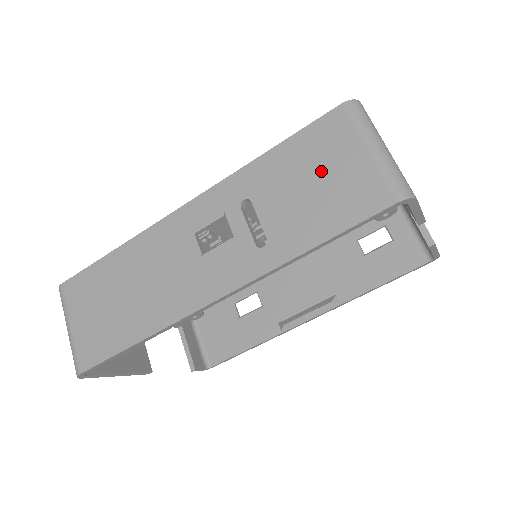
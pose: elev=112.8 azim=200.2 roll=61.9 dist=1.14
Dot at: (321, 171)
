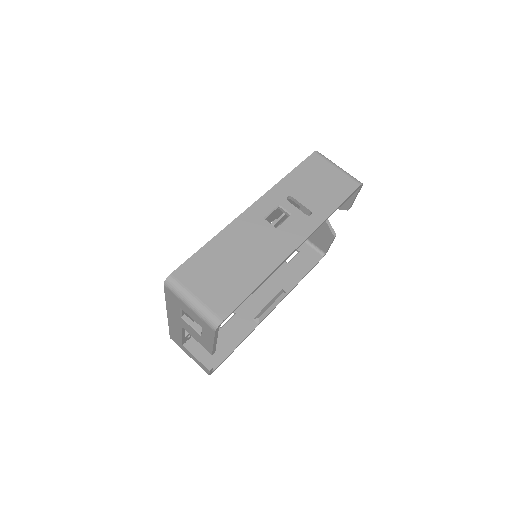
Dot at: (321, 178)
